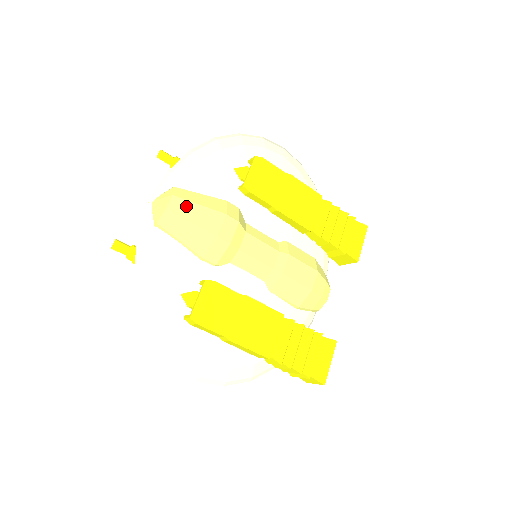
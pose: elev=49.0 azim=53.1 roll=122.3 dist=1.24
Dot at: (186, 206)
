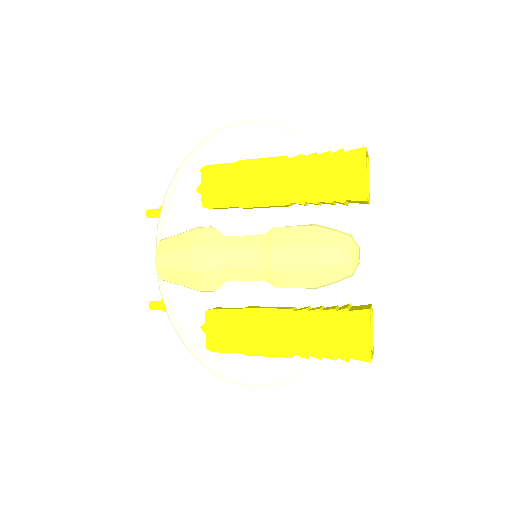
Dot at: (165, 257)
